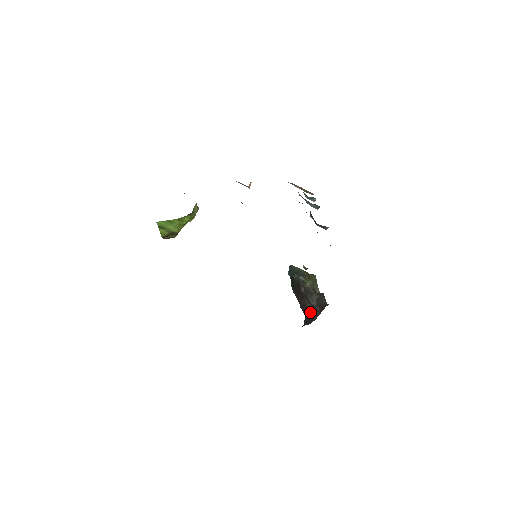
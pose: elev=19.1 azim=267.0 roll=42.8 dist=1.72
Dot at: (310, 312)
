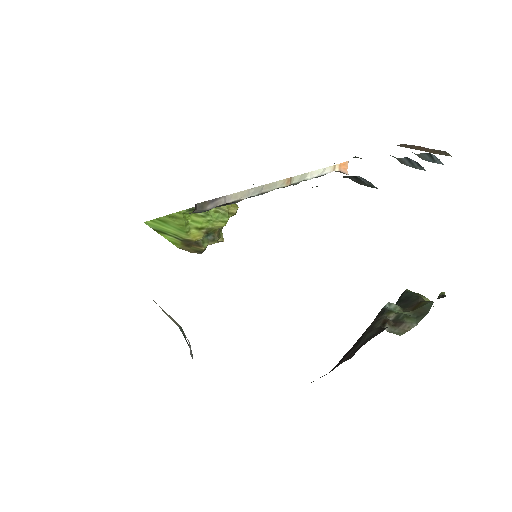
Dot at: (340, 362)
